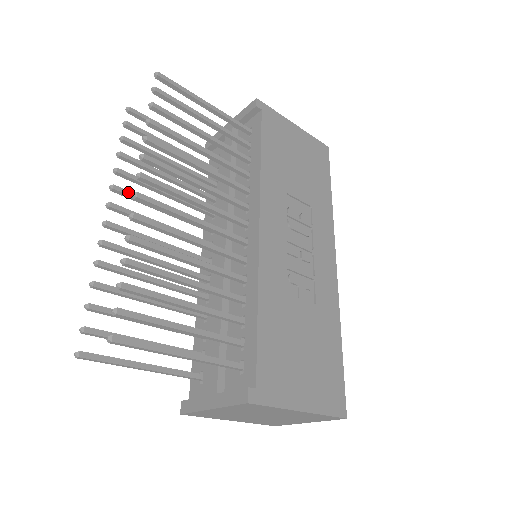
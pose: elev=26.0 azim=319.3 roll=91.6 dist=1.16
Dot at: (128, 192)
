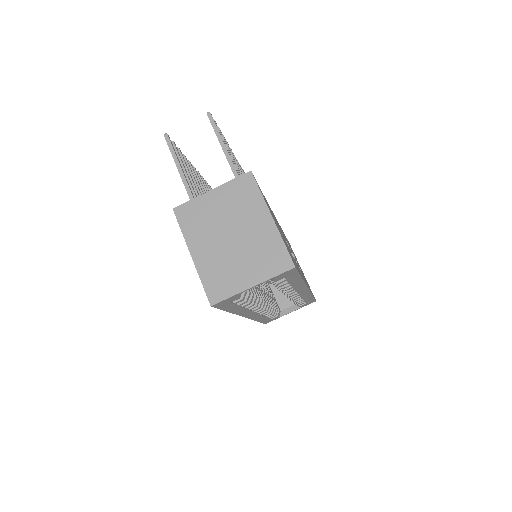
Dot at: occluded
